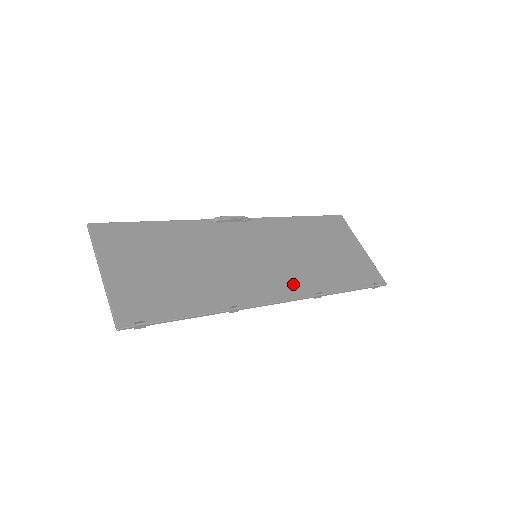
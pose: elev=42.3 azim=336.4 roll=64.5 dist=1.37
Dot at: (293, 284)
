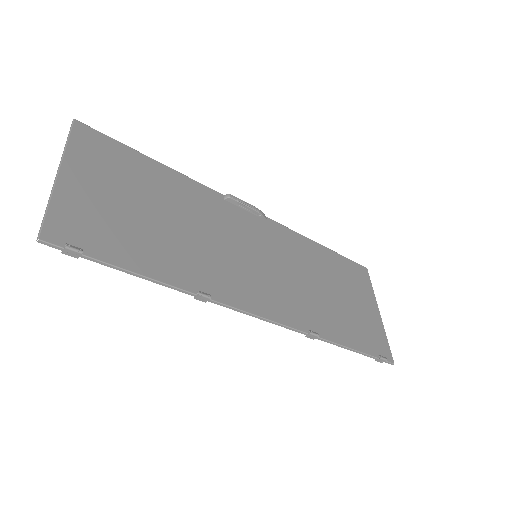
Dot at: (287, 307)
